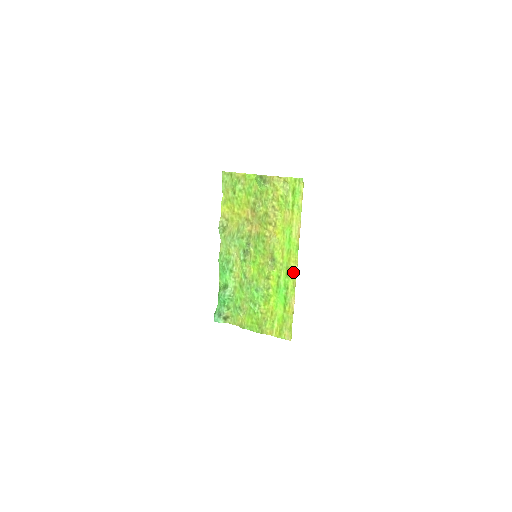
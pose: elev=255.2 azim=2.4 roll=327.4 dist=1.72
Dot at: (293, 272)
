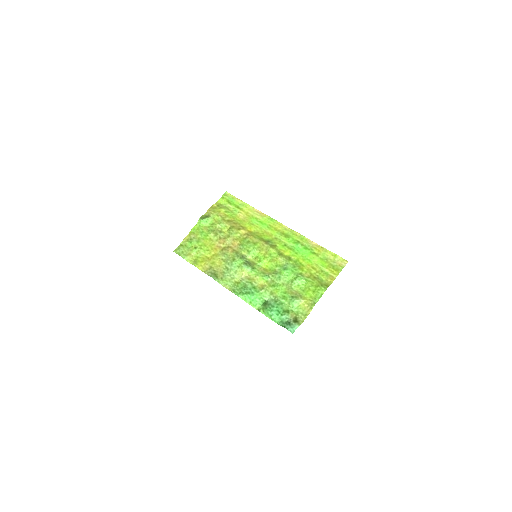
Dot at: (287, 231)
